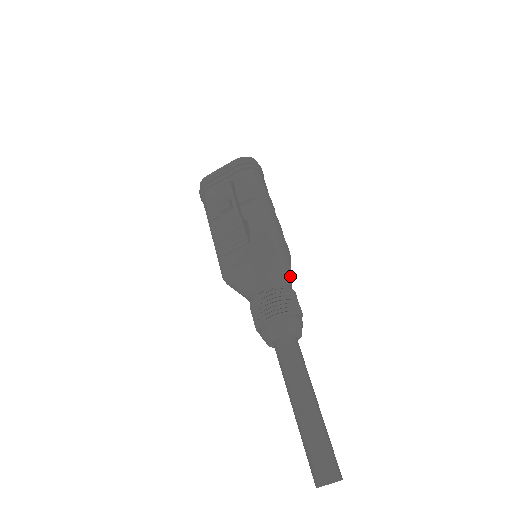
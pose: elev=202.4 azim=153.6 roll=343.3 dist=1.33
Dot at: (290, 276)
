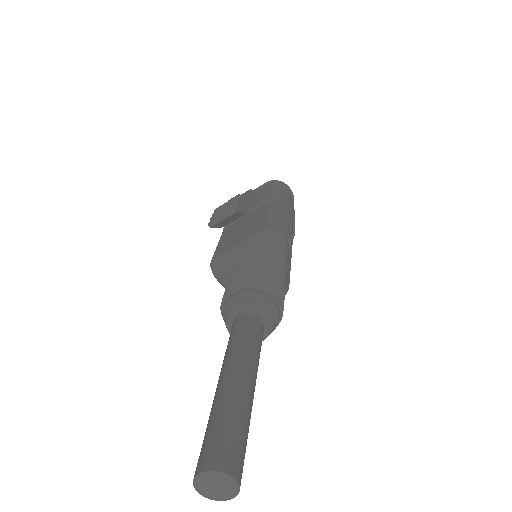
Dot at: (281, 267)
